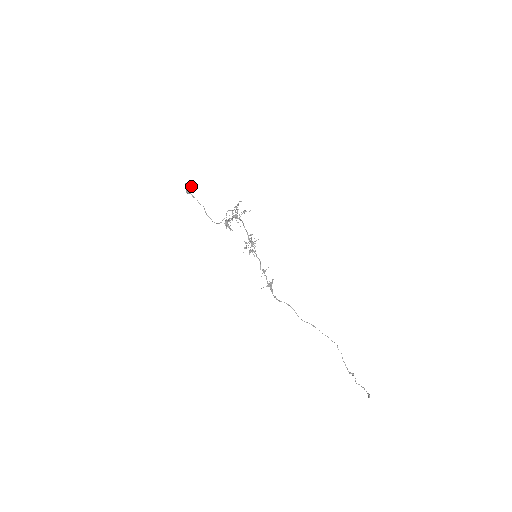
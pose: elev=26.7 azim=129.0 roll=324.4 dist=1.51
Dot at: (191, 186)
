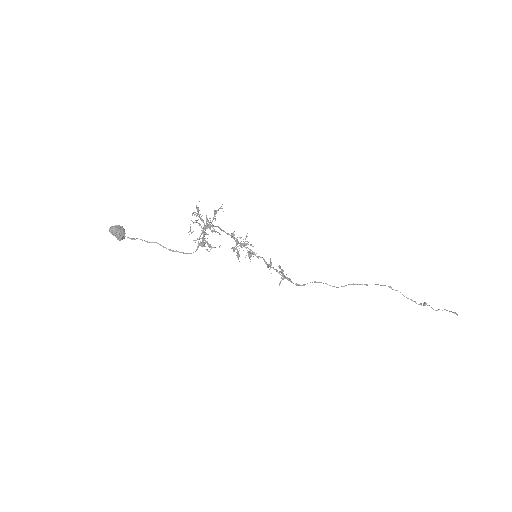
Dot at: (119, 227)
